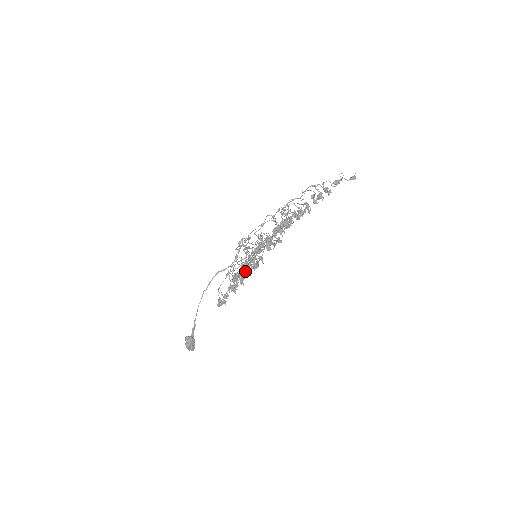
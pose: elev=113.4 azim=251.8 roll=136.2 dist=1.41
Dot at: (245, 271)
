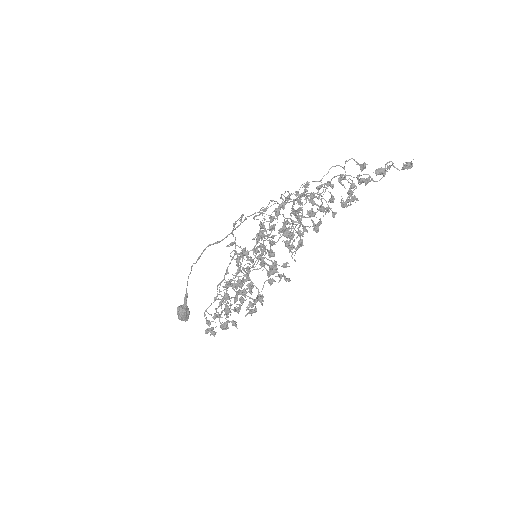
Dot at: (238, 310)
